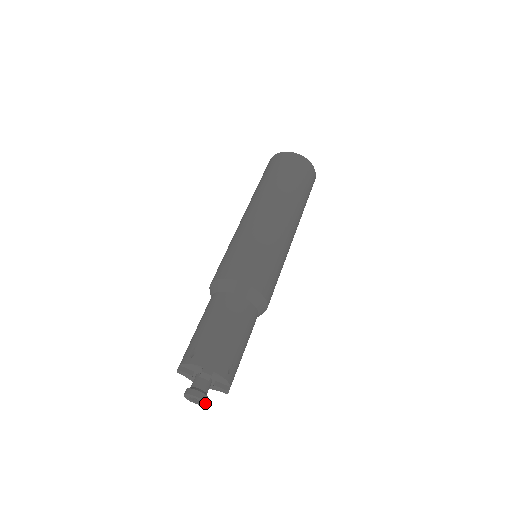
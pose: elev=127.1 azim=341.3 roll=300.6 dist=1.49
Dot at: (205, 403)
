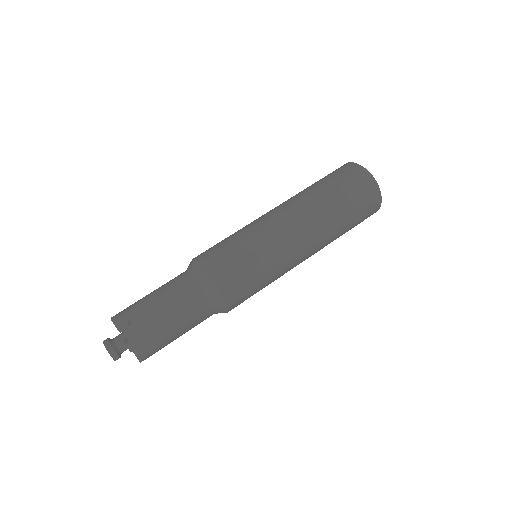
Dot at: (115, 360)
